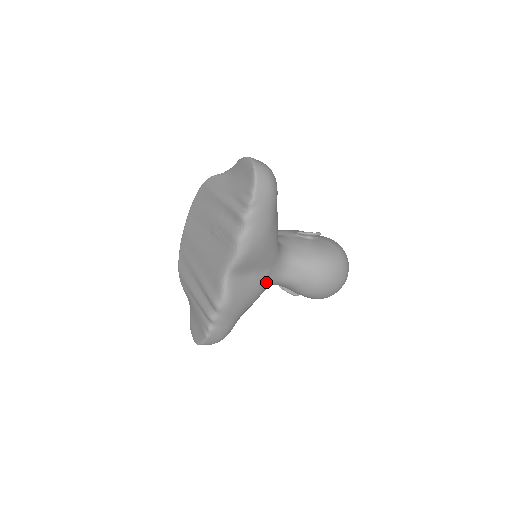
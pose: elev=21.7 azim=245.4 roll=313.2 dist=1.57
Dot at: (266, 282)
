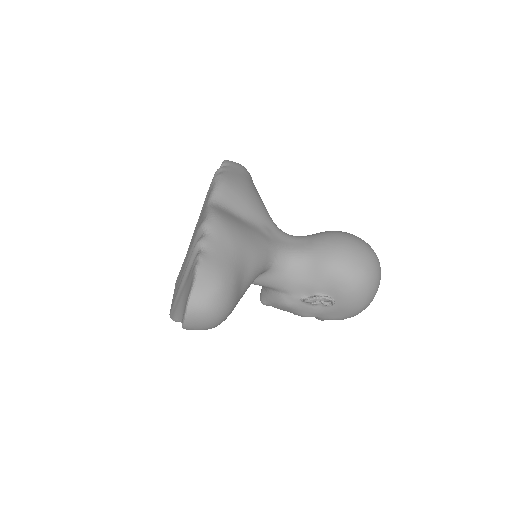
Dot at: (267, 239)
